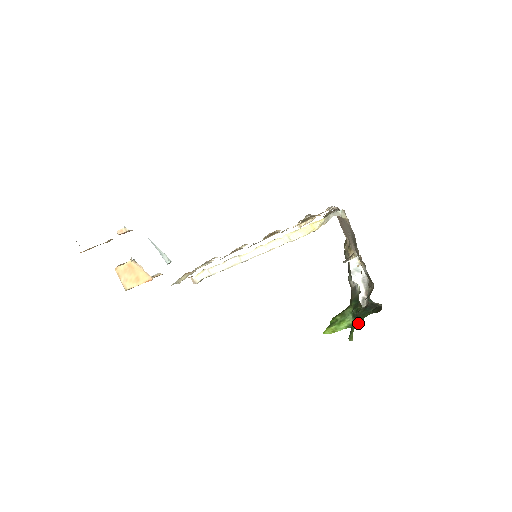
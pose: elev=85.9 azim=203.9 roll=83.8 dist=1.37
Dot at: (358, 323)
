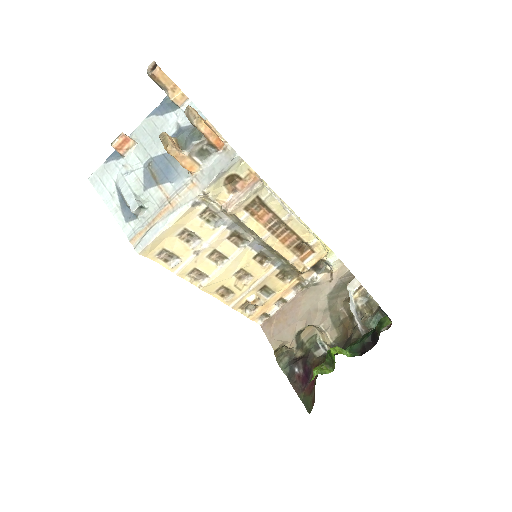
Dot at: (386, 316)
